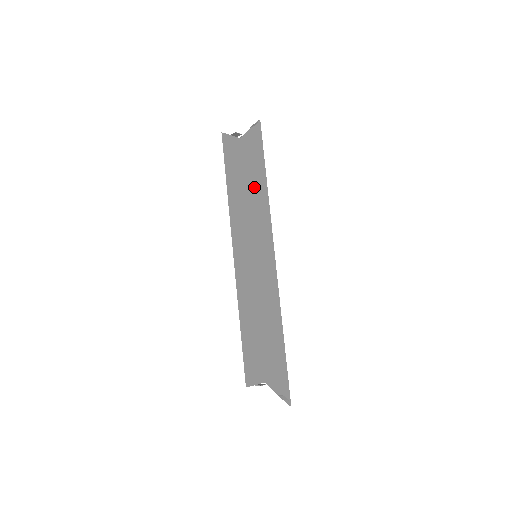
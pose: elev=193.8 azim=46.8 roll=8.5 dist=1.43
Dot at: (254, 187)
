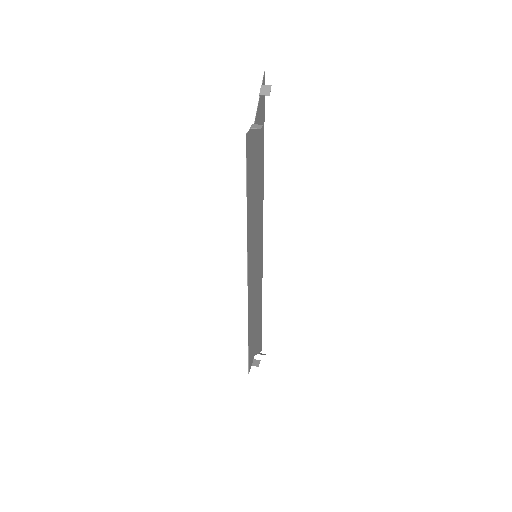
Dot at: (258, 178)
